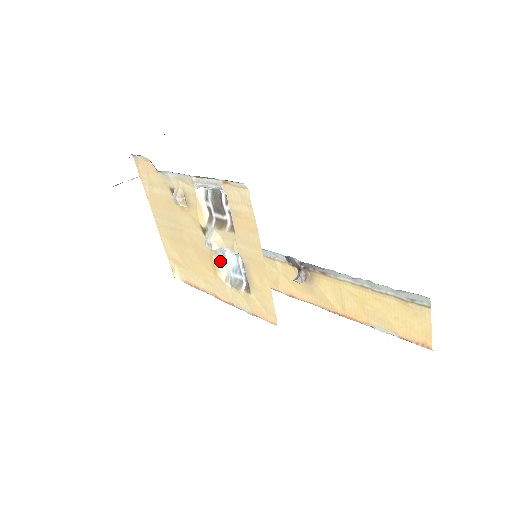
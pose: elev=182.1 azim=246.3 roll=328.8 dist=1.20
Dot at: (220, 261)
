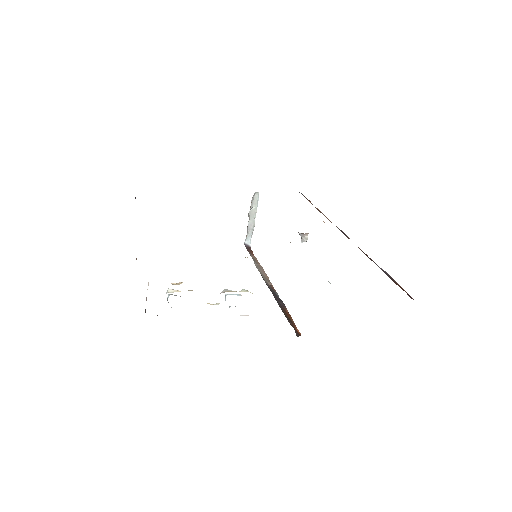
Dot at: (235, 291)
